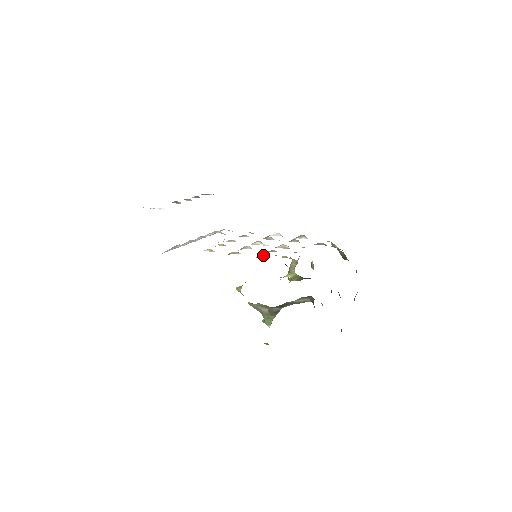
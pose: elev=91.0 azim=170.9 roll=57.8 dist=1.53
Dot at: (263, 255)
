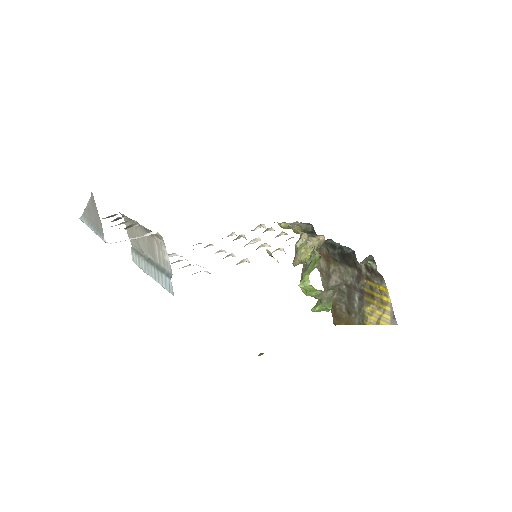
Dot at: occluded
